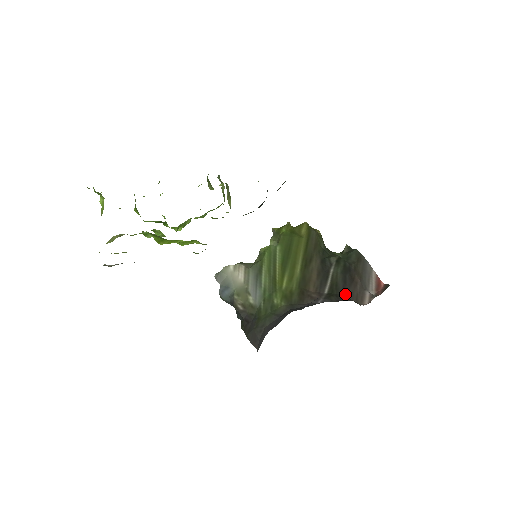
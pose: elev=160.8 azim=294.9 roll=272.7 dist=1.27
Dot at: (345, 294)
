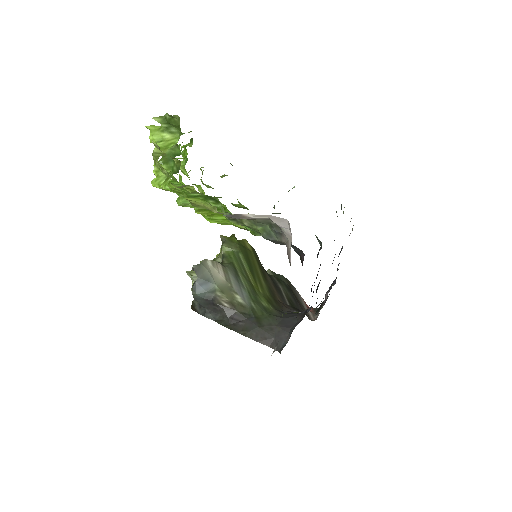
Dot at: (300, 309)
